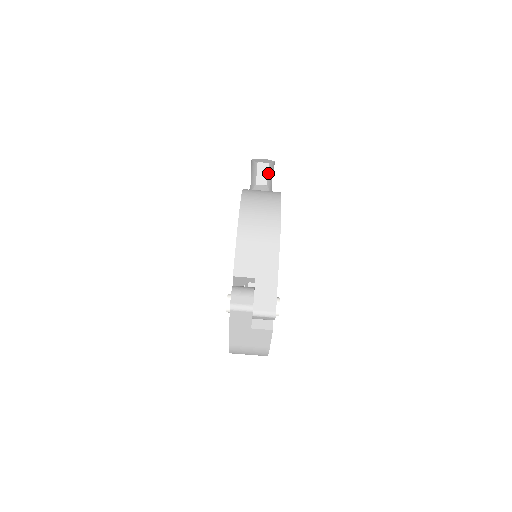
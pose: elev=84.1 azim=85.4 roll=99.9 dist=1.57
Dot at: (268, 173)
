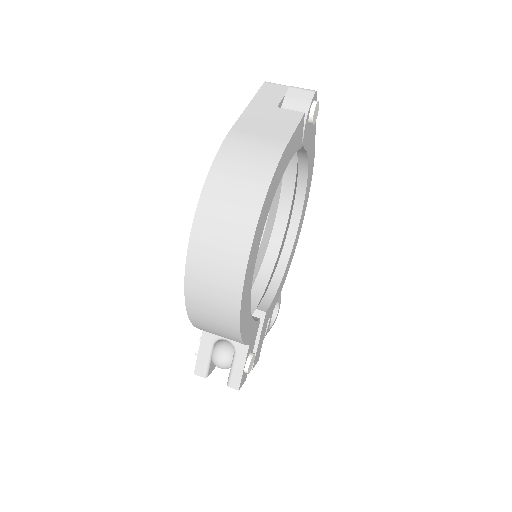
Dot at: occluded
